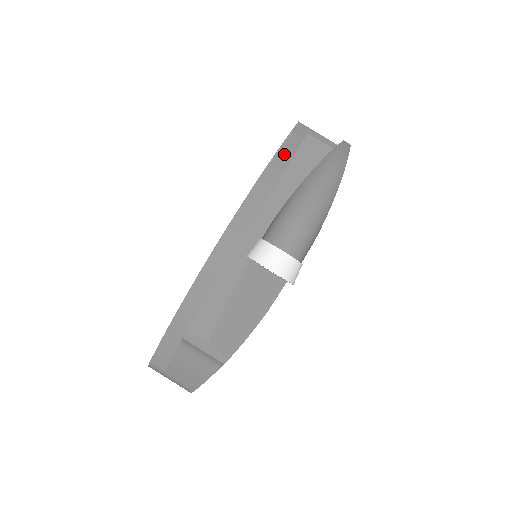
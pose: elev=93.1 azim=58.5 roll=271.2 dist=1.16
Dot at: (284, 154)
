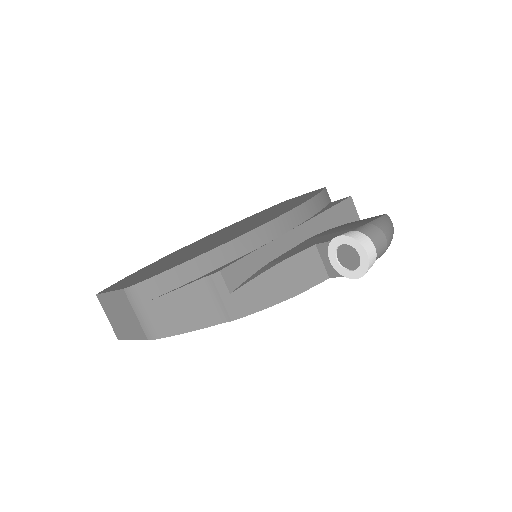
Dot at: (323, 198)
